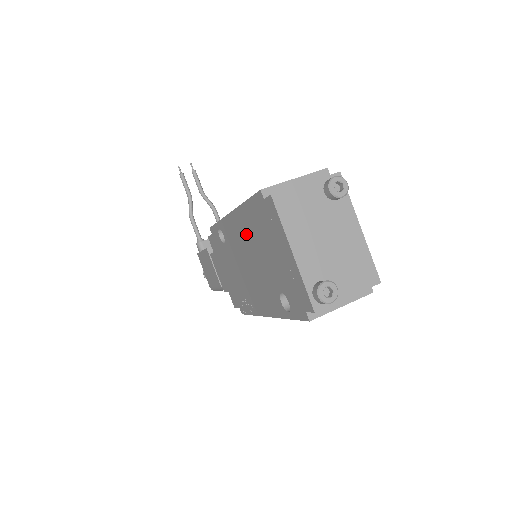
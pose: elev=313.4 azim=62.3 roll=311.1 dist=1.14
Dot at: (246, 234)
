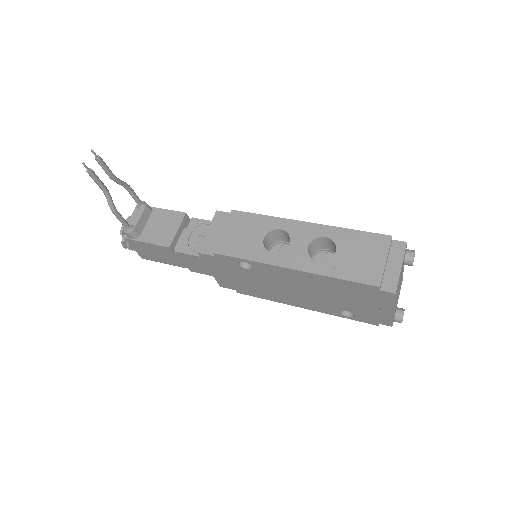
Dot at: (316, 284)
